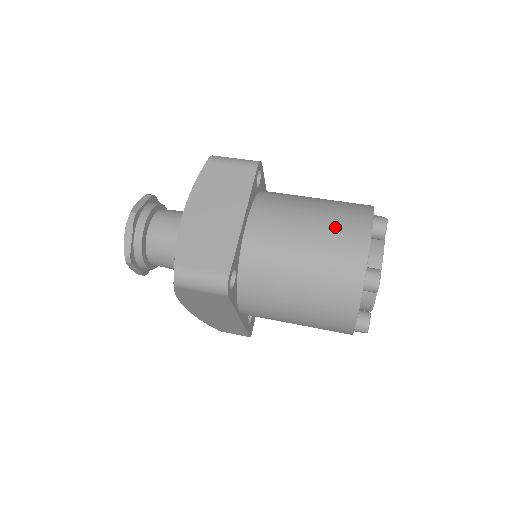
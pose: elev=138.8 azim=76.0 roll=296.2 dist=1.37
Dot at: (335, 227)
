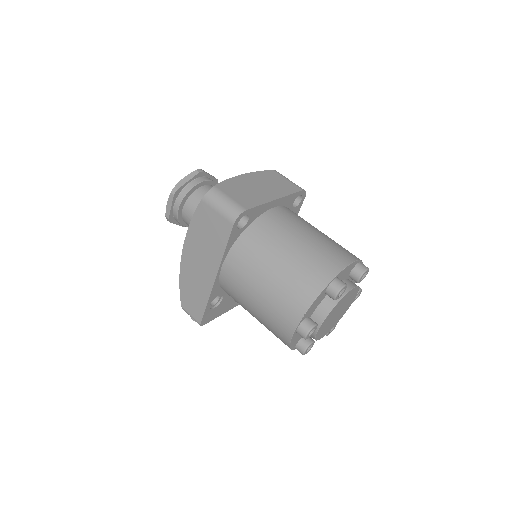
Dot at: (332, 244)
